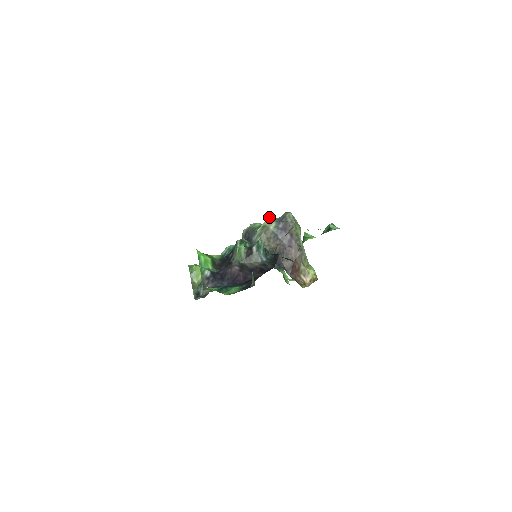
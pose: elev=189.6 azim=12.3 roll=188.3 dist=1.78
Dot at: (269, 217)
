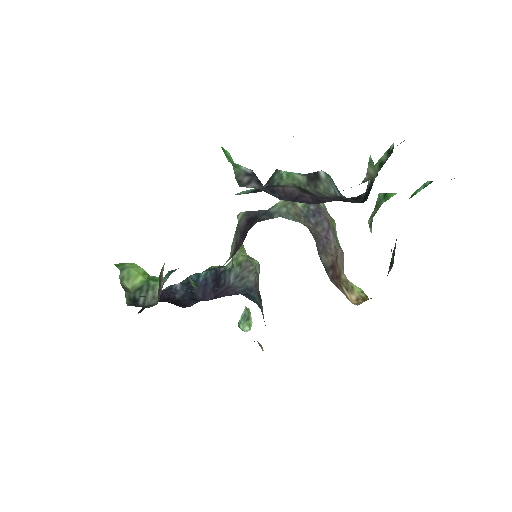
Dot at: (242, 248)
